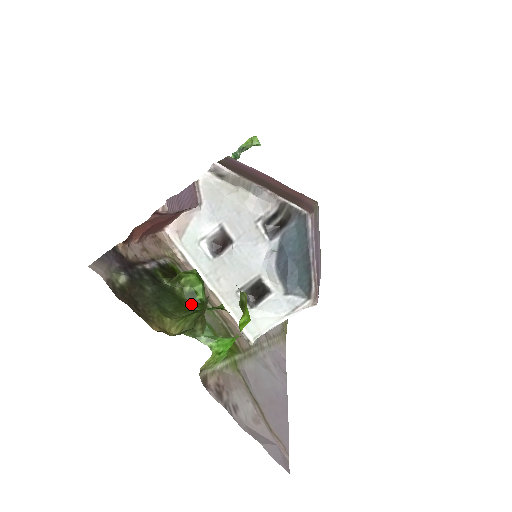
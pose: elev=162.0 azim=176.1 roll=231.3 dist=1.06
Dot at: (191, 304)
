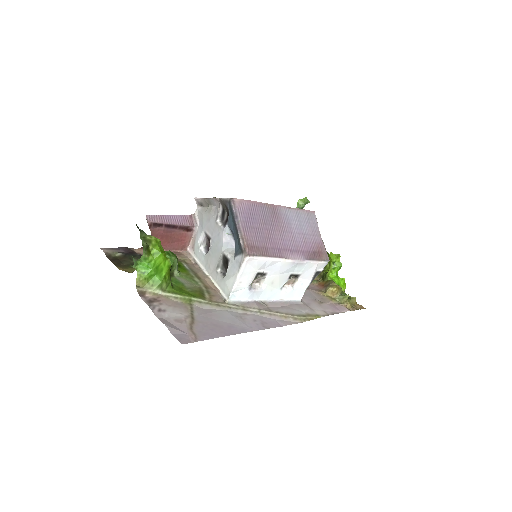
Dot at: occluded
